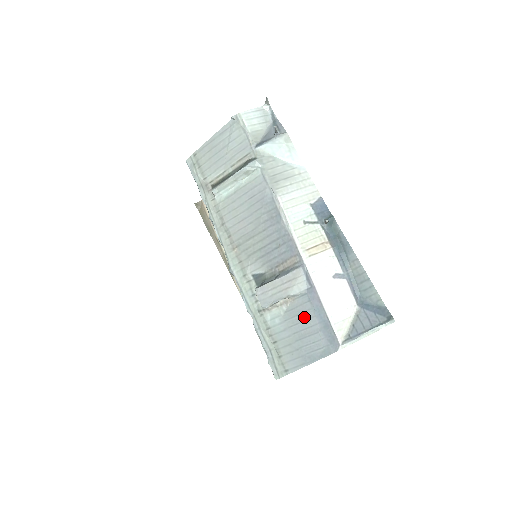
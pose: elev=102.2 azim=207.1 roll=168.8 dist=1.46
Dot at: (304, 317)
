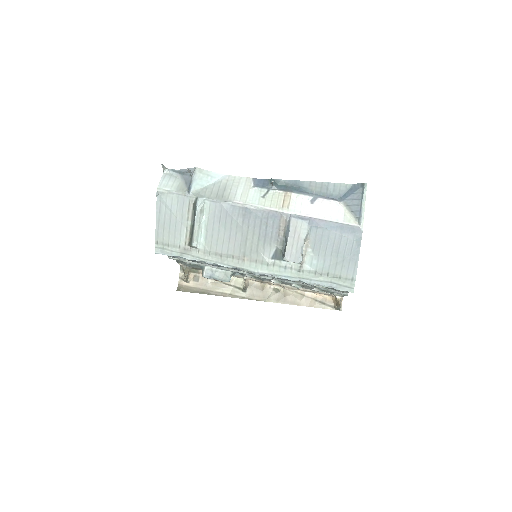
Dot at: (325, 239)
